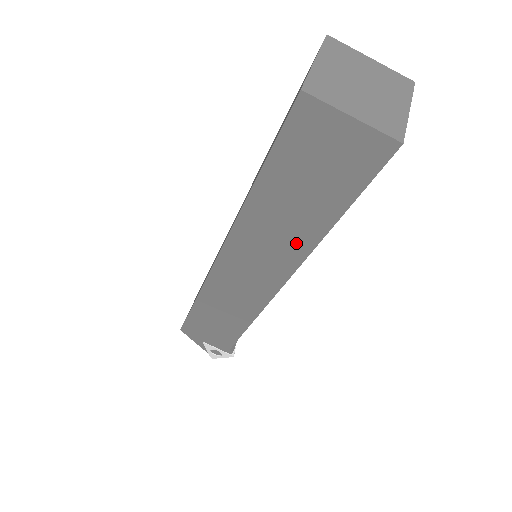
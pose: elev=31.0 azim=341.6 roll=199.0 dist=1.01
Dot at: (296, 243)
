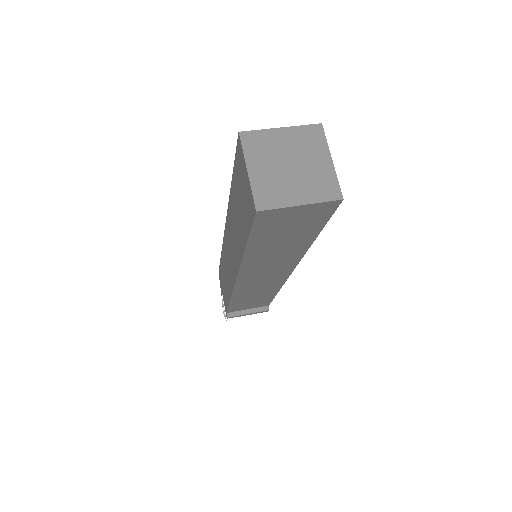
Dot at: (238, 249)
